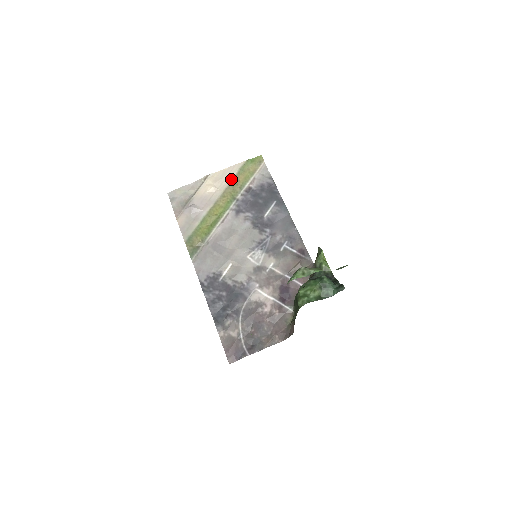
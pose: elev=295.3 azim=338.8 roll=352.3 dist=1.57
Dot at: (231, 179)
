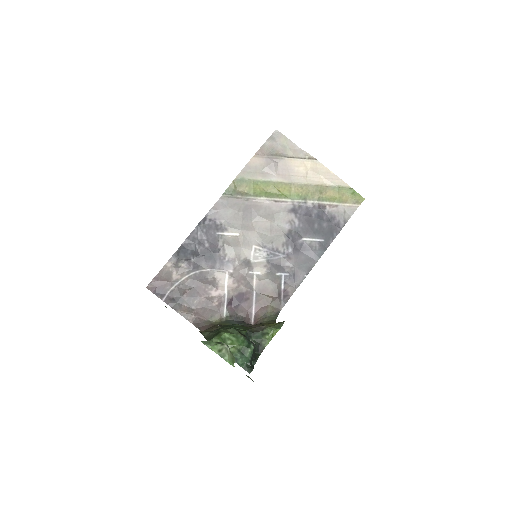
Dot at: (323, 184)
